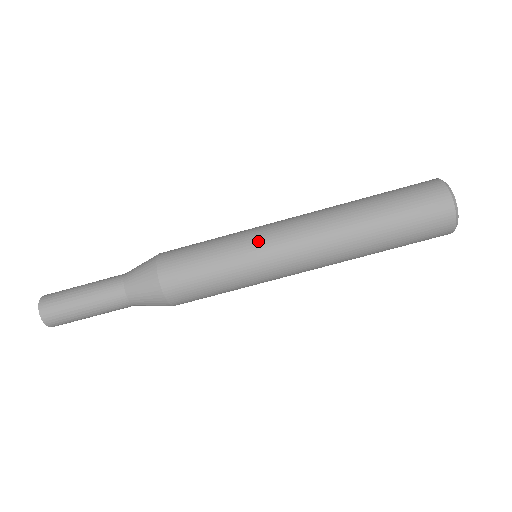
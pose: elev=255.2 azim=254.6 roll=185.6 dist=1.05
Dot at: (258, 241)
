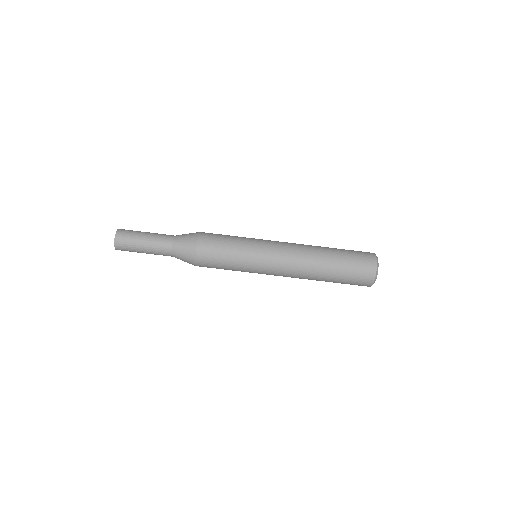
Dot at: (262, 252)
